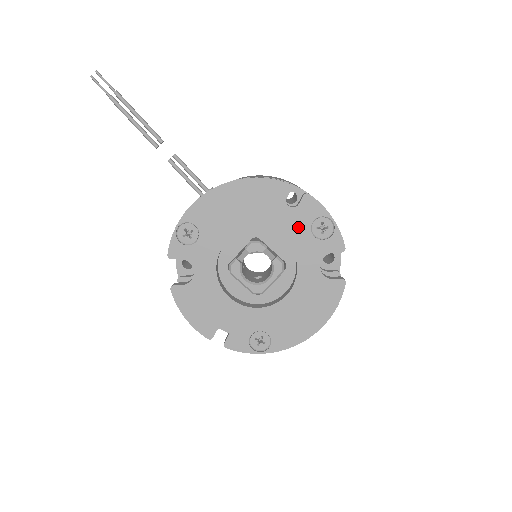
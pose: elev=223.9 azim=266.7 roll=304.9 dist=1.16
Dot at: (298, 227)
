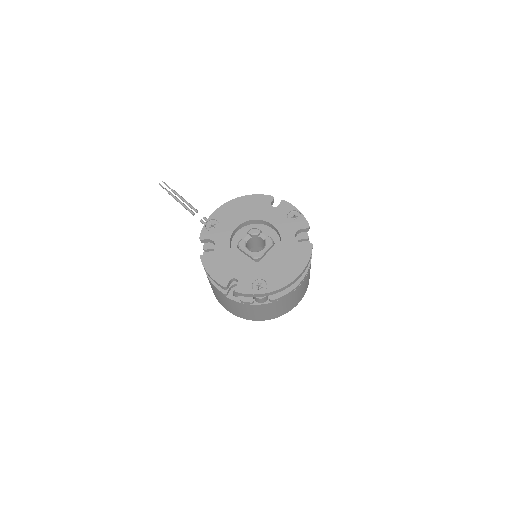
Dot at: (279, 217)
